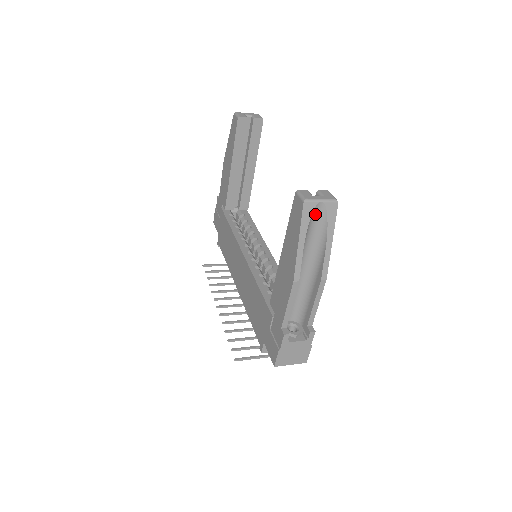
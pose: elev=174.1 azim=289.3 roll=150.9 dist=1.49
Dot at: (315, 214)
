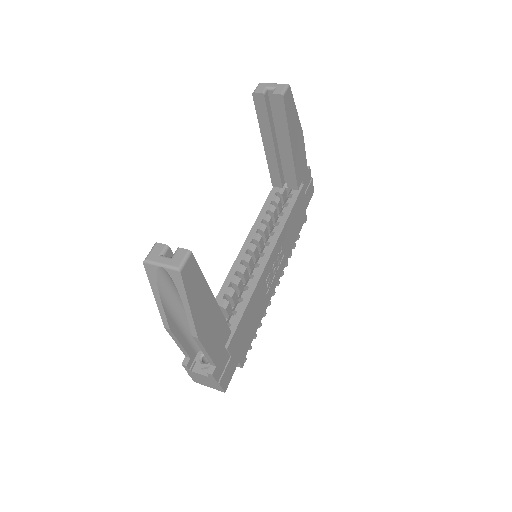
Dot at: (164, 275)
